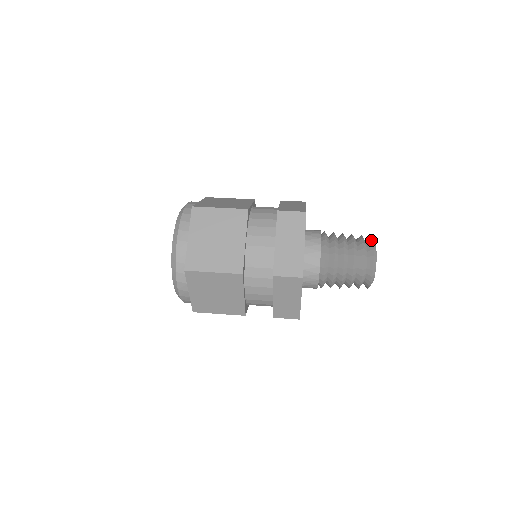
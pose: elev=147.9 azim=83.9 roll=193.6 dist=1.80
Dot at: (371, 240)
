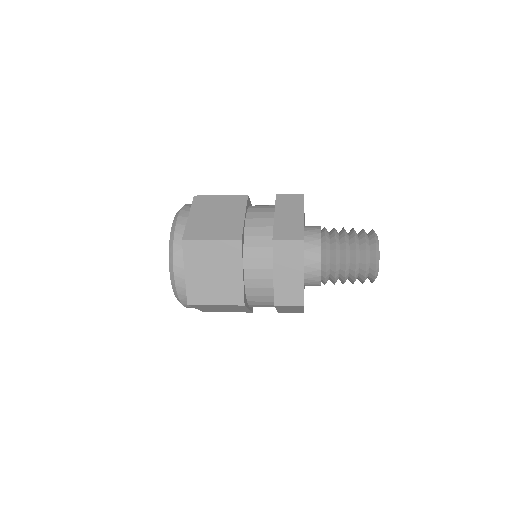
Dot at: occluded
